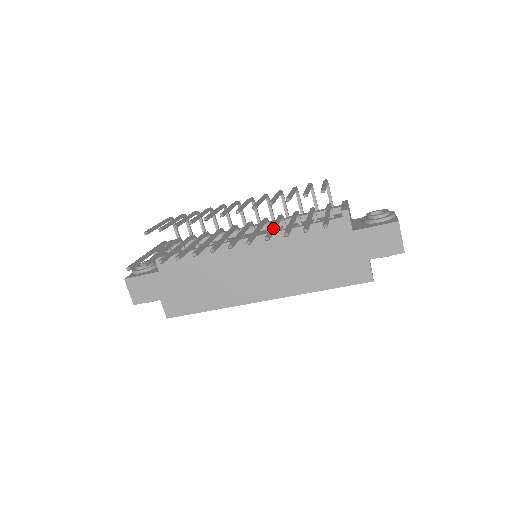
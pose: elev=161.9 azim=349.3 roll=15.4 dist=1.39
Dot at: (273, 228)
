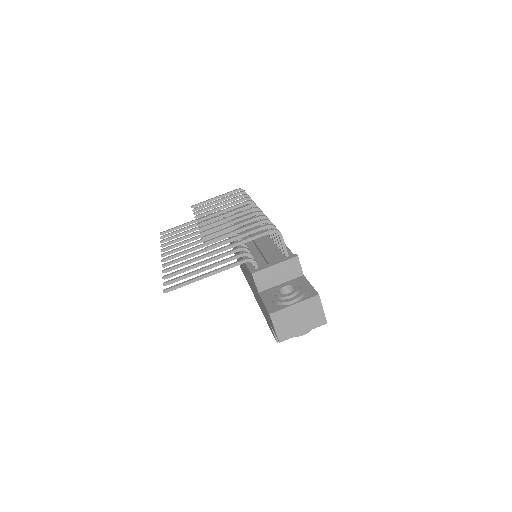
Dot at: (188, 261)
